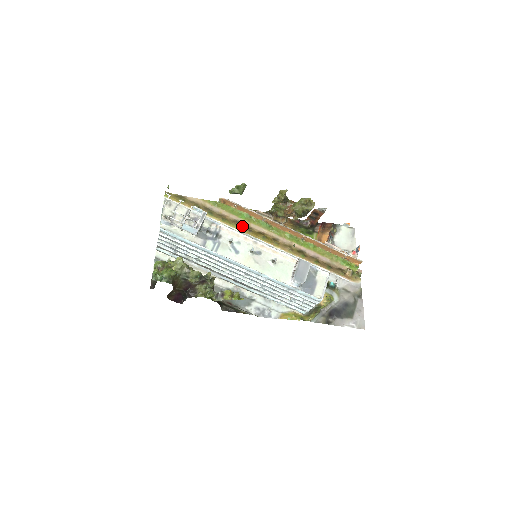
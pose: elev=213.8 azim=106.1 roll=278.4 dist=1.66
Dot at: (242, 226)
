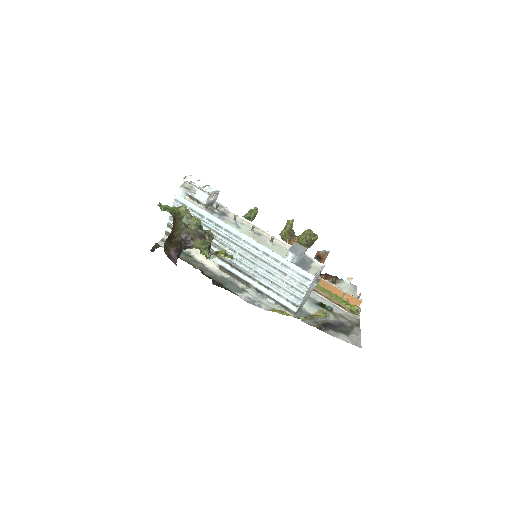
Dot at: occluded
